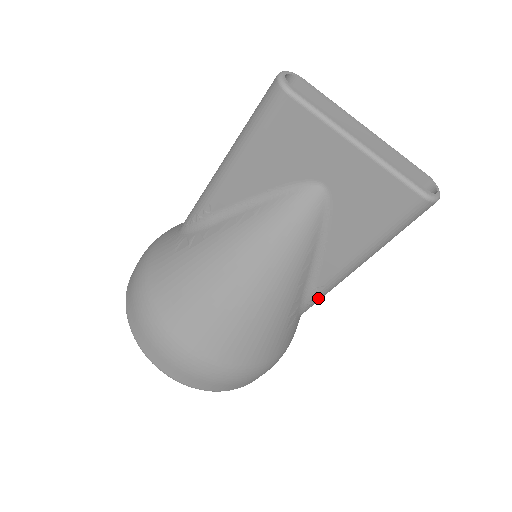
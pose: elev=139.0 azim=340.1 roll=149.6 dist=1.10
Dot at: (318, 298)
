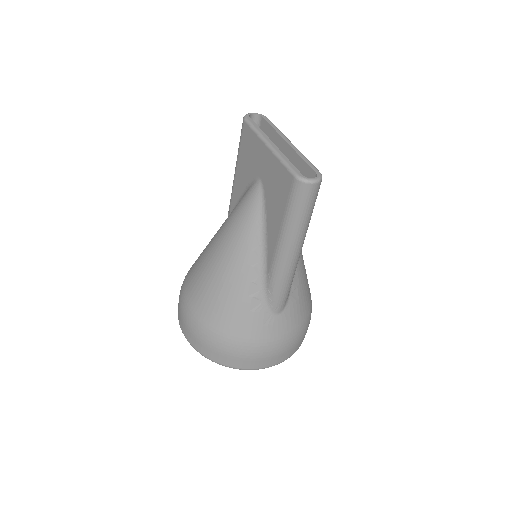
Dot at: (273, 287)
